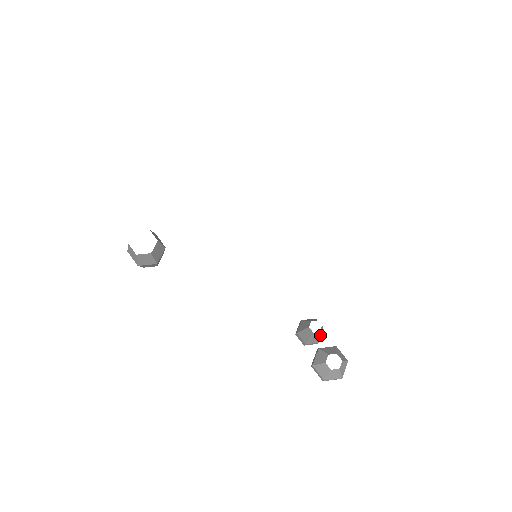
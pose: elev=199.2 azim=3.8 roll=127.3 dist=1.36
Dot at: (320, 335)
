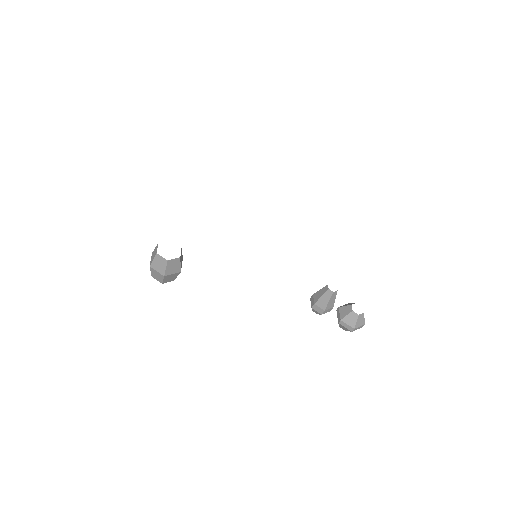
Dot at: (334, 298)
